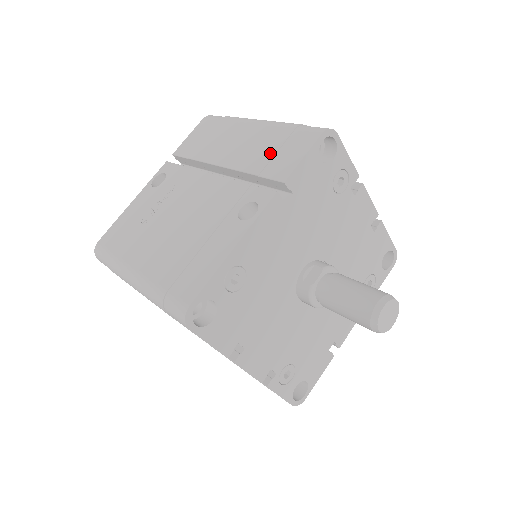
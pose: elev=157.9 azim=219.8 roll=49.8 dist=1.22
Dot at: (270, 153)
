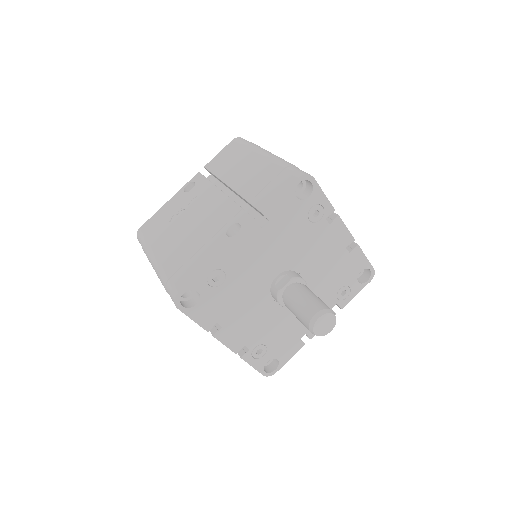
Dot at: (262, 185)
